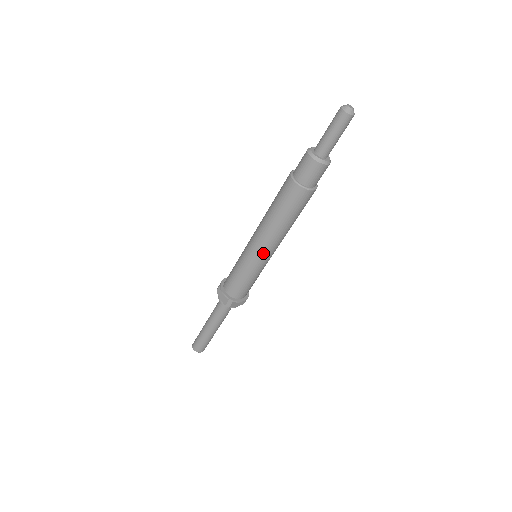
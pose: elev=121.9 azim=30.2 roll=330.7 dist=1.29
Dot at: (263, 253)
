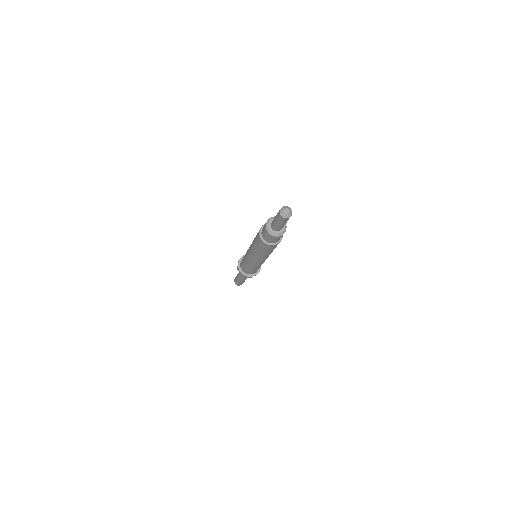
Dot at: (262, 262)
